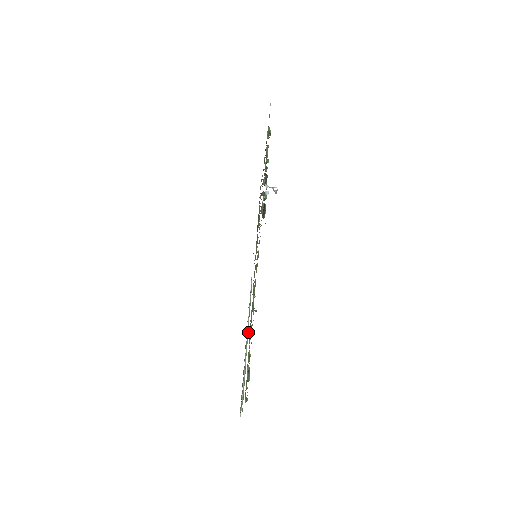
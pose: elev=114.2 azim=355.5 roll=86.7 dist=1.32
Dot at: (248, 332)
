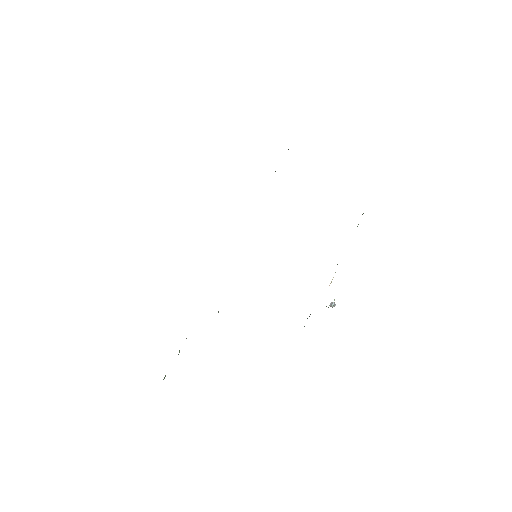
Dot at: occluded
